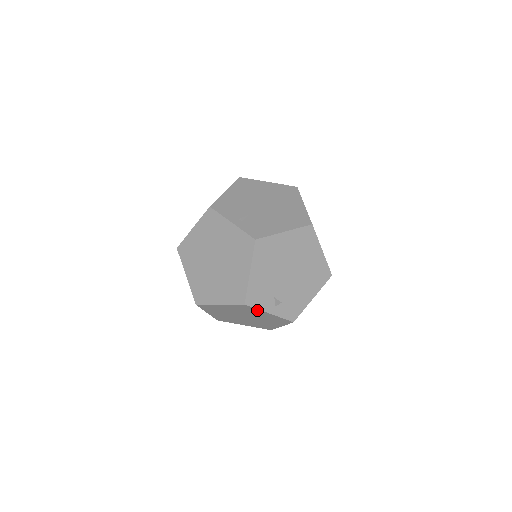
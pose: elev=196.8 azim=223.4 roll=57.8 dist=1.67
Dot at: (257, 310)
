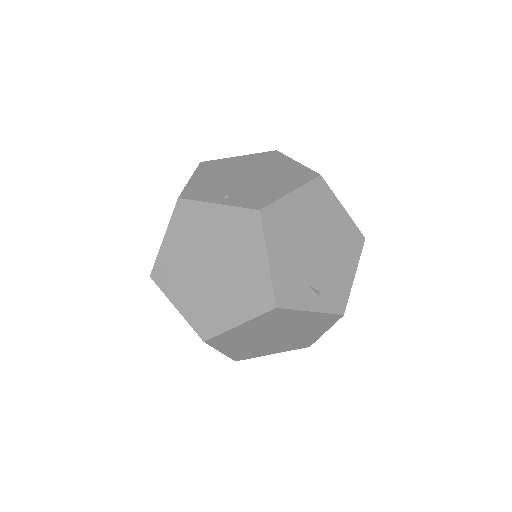
Dot at: (294, 312)
